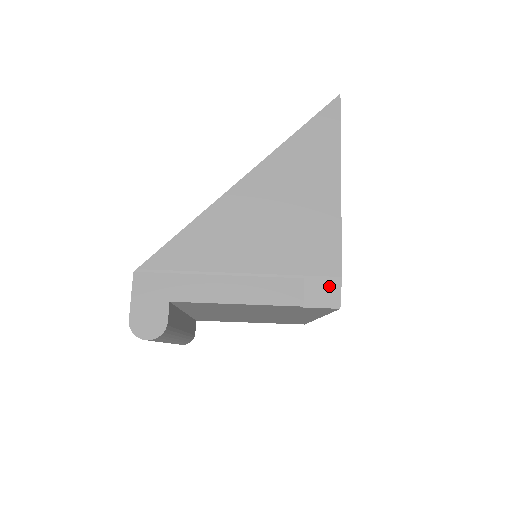
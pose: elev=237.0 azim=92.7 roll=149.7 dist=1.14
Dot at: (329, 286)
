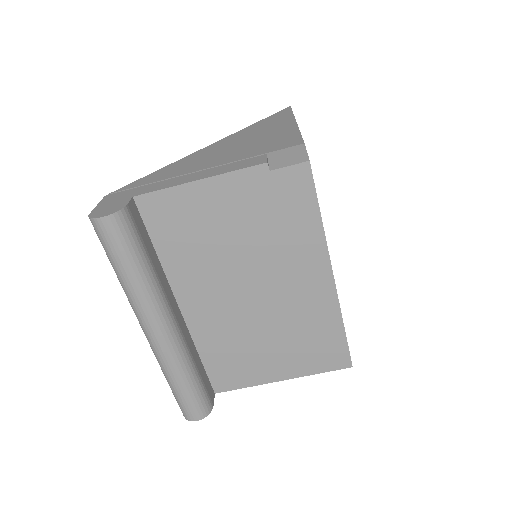
Dot at: (293, 152)
